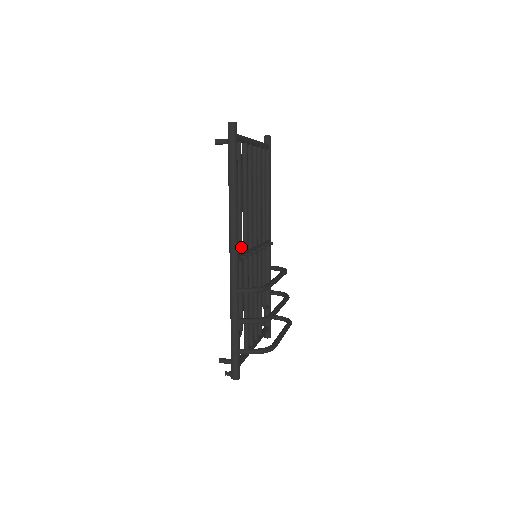
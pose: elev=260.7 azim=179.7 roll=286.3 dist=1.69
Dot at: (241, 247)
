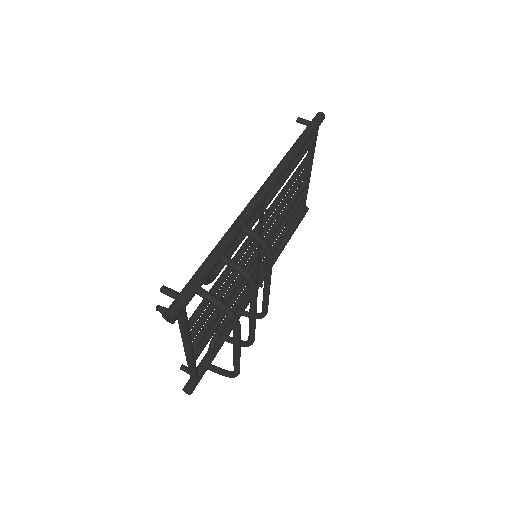
Dot at: (265, 207)
